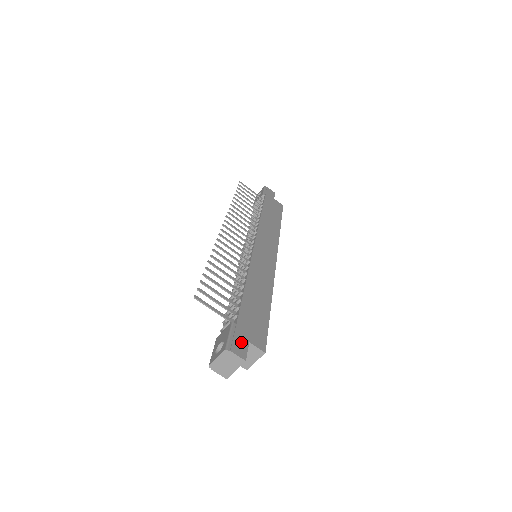
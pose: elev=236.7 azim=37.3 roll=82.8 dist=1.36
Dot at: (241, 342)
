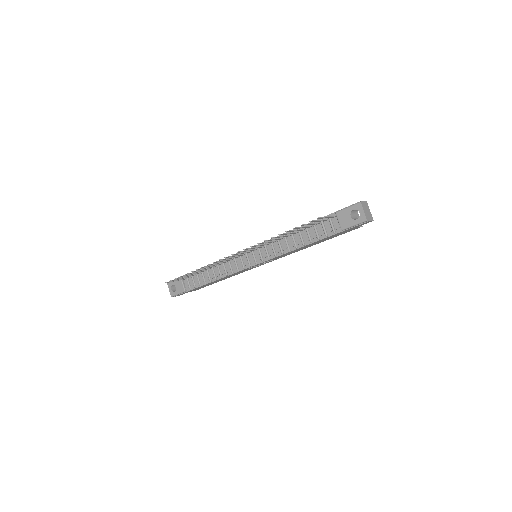
Dot at: occluded
